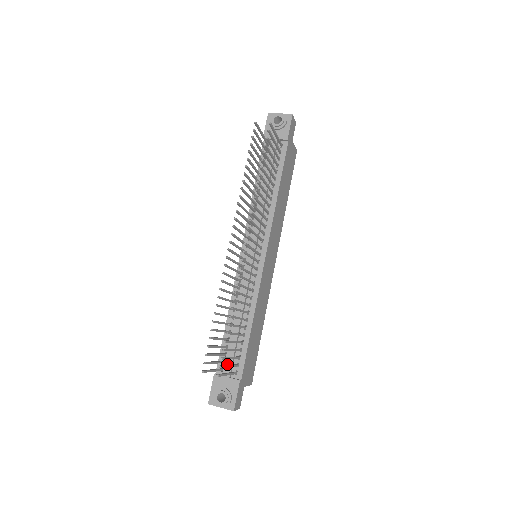
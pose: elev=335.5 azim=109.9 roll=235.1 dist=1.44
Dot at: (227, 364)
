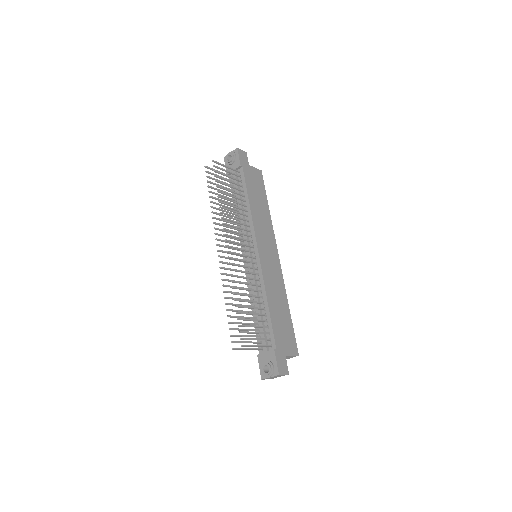
Dot at: (262, 342)
